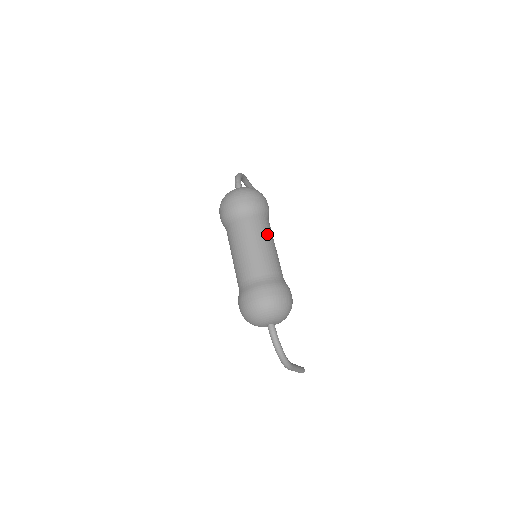
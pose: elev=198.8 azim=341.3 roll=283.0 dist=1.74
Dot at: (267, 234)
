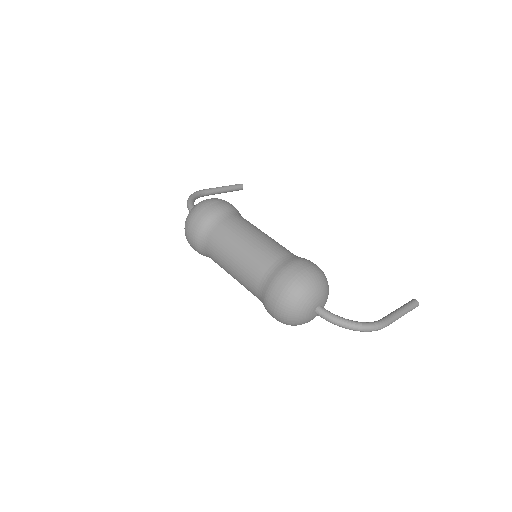
Dot at: (238, 232)
